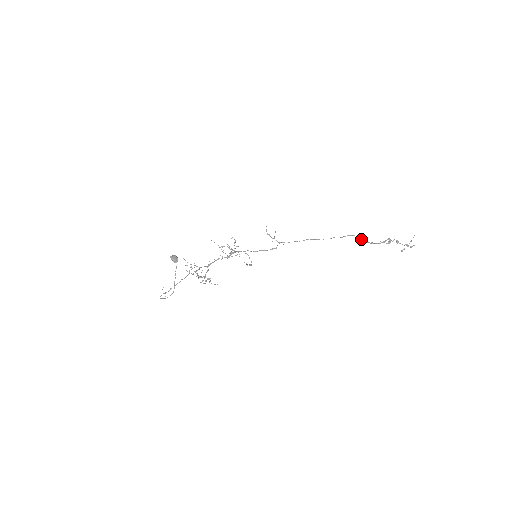
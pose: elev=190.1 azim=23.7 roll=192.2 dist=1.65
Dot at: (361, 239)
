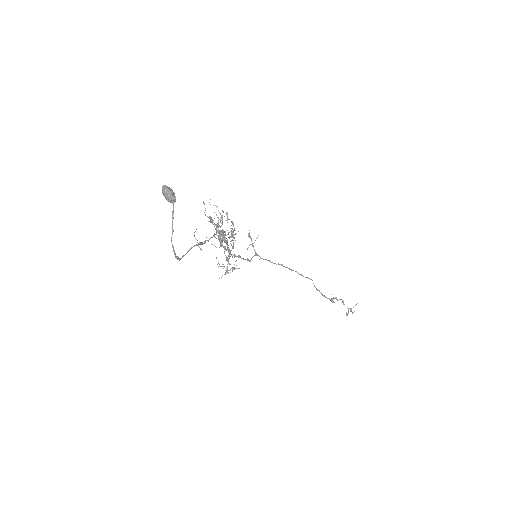
Dot at: (316, 288)
